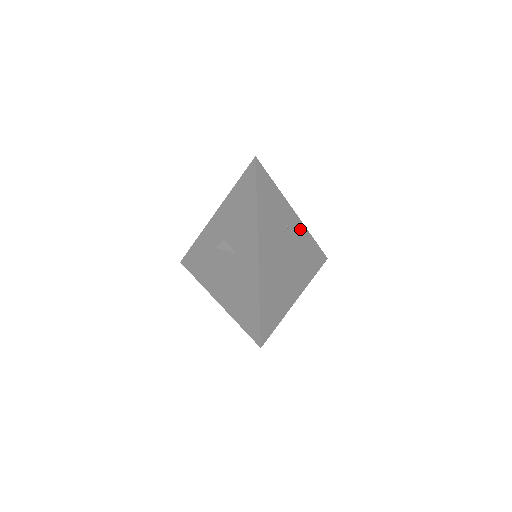
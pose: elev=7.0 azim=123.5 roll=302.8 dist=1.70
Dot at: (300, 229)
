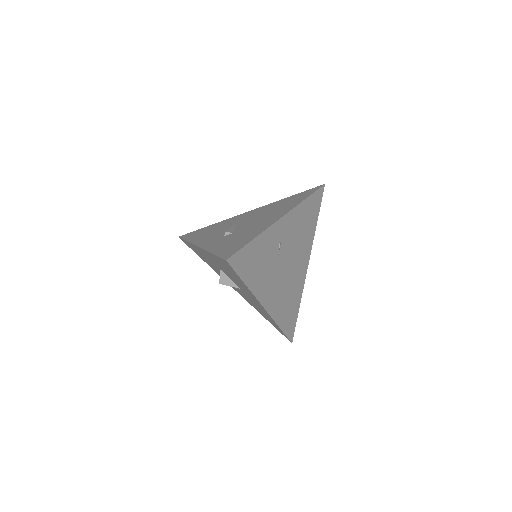
Dot at: (291, 219)
